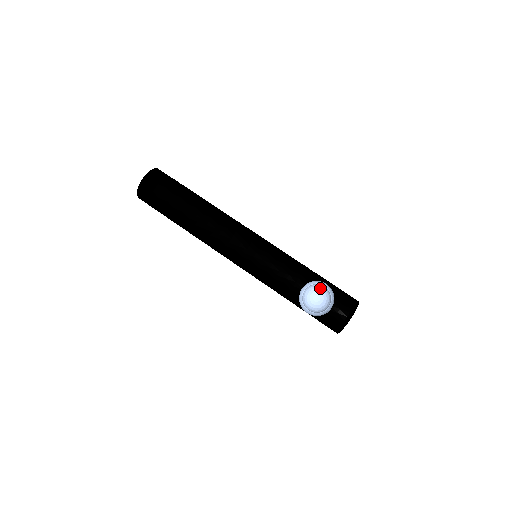
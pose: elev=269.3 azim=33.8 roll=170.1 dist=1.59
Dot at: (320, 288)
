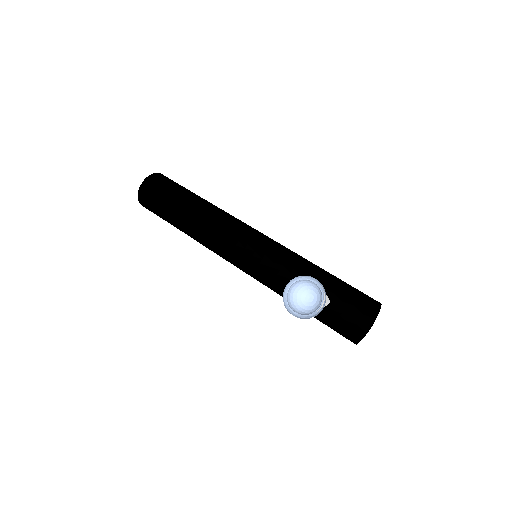
Dot at: (311, 285)
